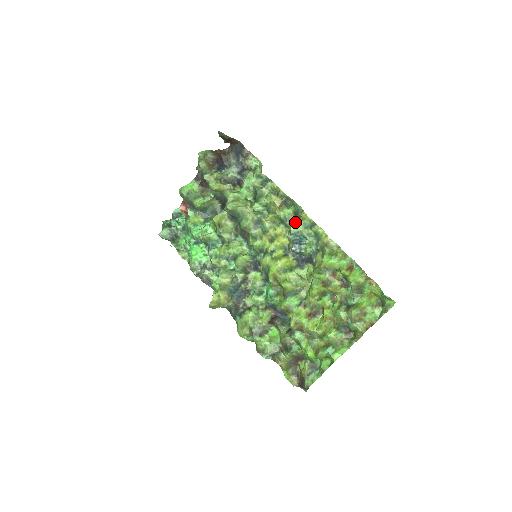
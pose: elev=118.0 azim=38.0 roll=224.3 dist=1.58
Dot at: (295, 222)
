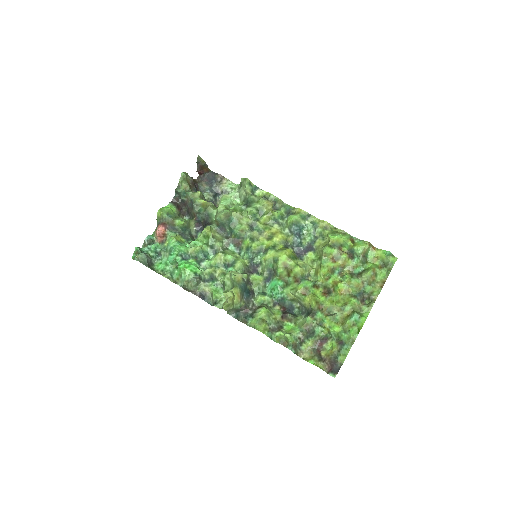
Dot at: (293, 215)
